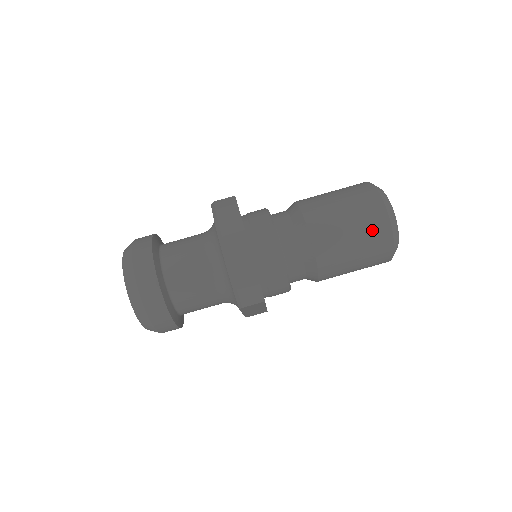
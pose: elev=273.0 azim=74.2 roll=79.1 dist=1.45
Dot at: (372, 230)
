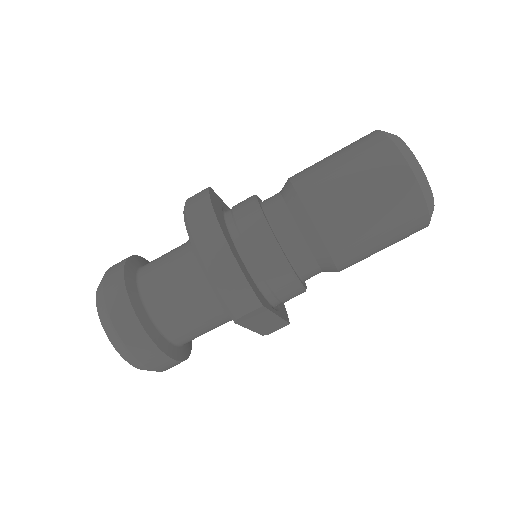
Dot at: (388, 185)
